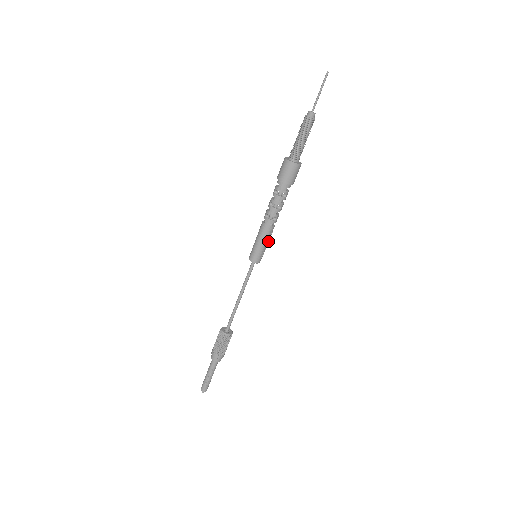
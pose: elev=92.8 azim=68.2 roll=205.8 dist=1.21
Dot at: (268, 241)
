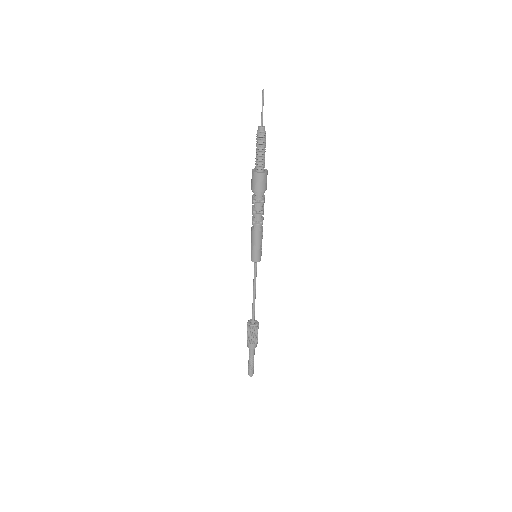
Dot at: occluded
